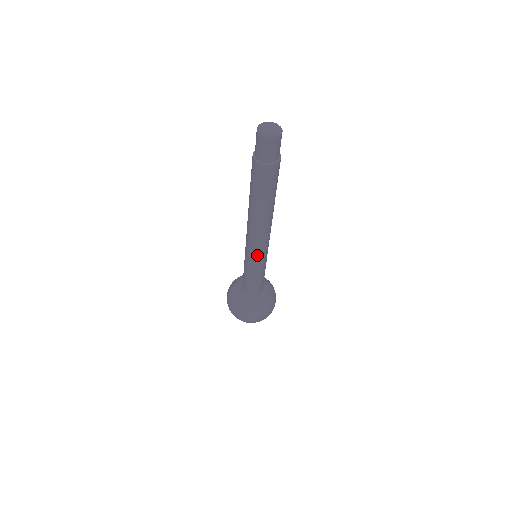
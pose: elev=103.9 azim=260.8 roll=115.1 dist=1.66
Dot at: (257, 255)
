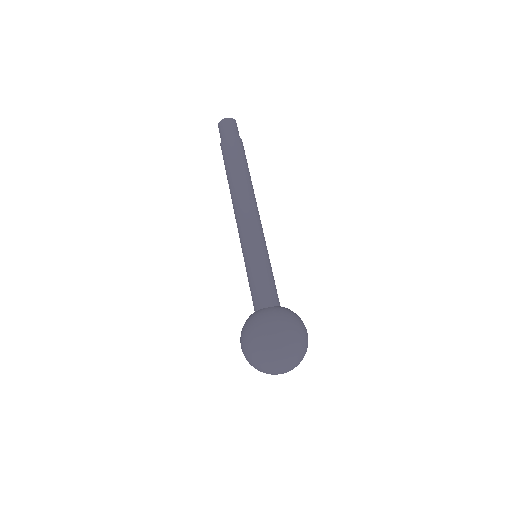
Dot at: (255, 236)
